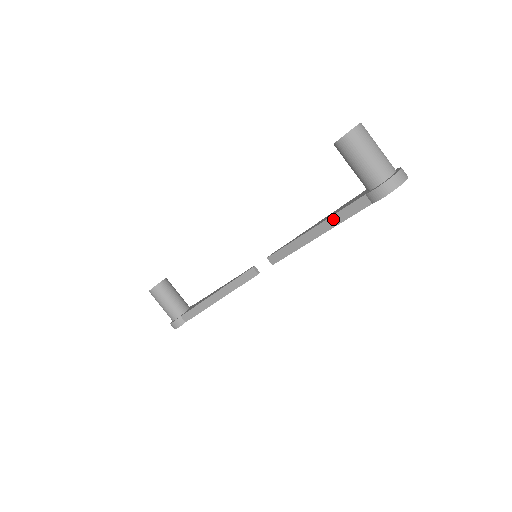
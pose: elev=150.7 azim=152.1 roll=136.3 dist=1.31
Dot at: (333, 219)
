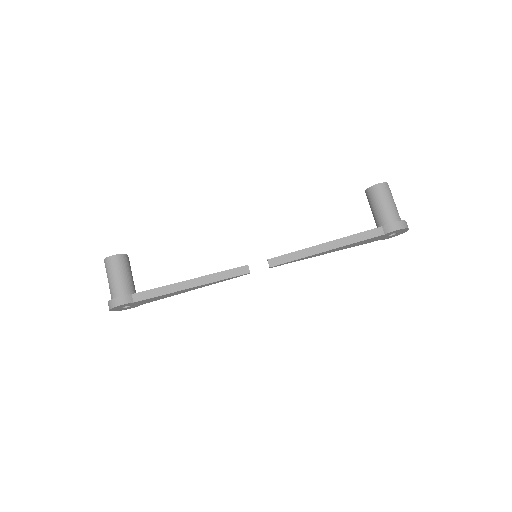
Dot at: (348, 239)
